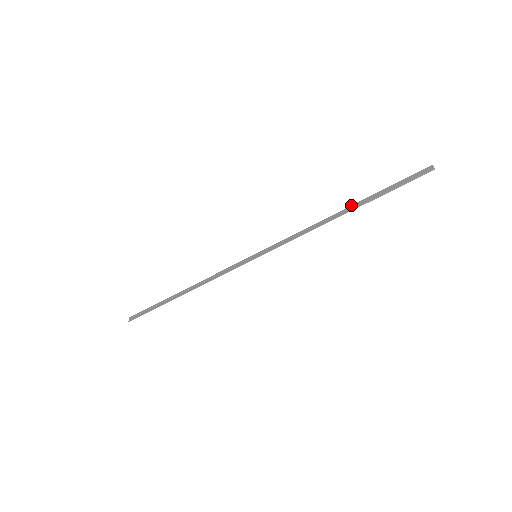
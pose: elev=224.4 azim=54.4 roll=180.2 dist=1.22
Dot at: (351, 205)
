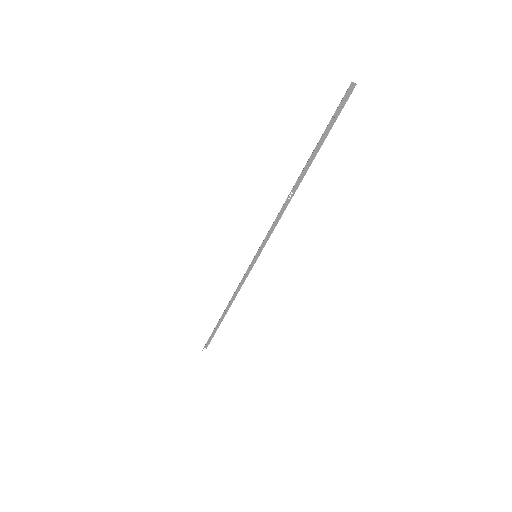
Dot at: (303, 168)
